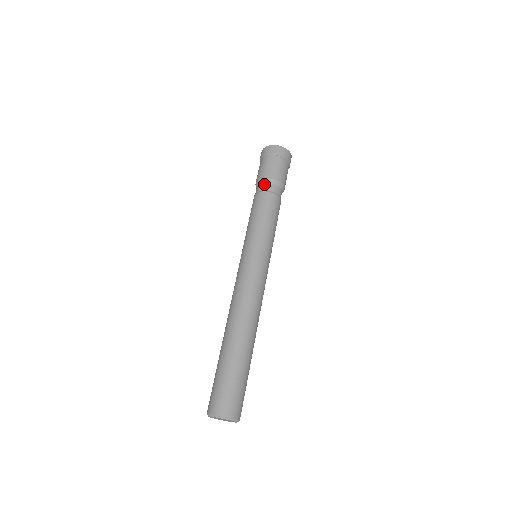
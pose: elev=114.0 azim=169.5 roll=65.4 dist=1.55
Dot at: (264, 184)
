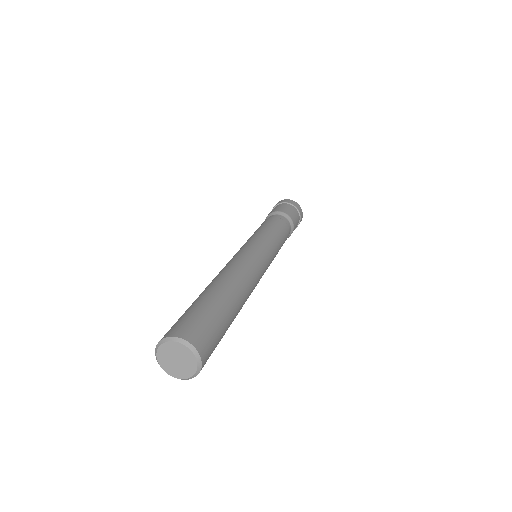
Dot at: occluded
